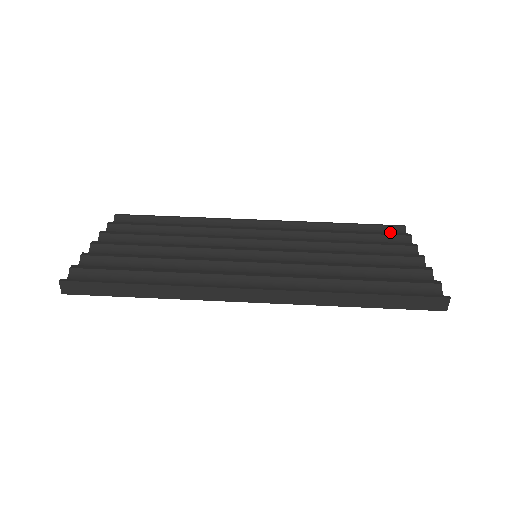
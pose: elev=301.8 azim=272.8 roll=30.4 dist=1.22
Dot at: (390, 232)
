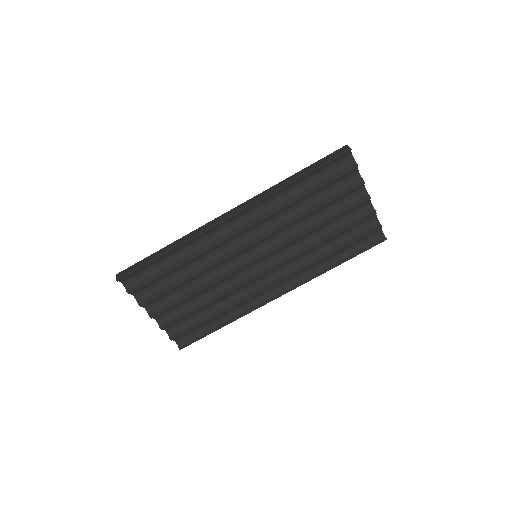
Dot at: (338, 160)
